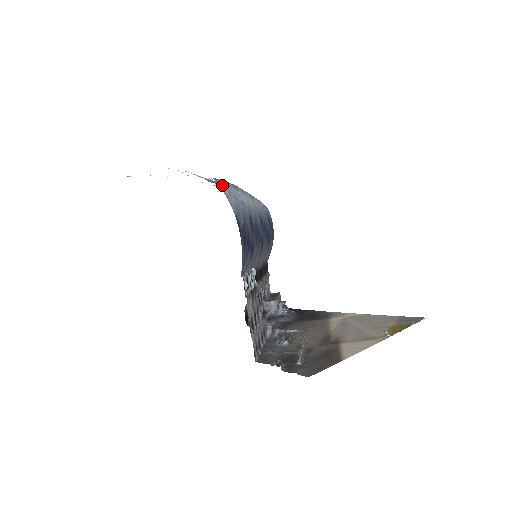
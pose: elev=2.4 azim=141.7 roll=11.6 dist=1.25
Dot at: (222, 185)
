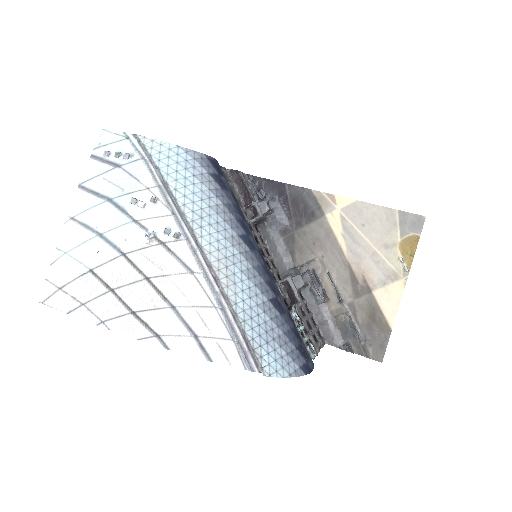
Dot at: (268, 359)
